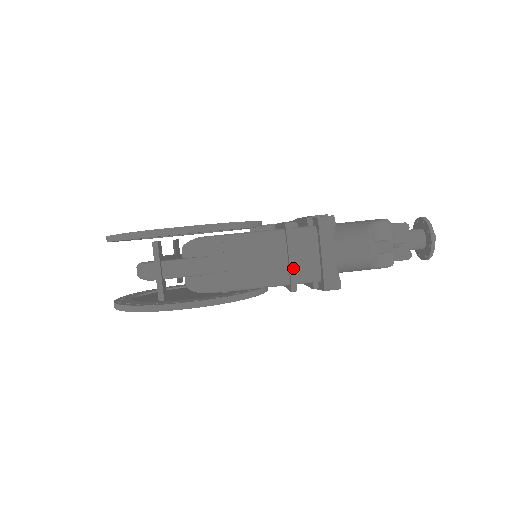
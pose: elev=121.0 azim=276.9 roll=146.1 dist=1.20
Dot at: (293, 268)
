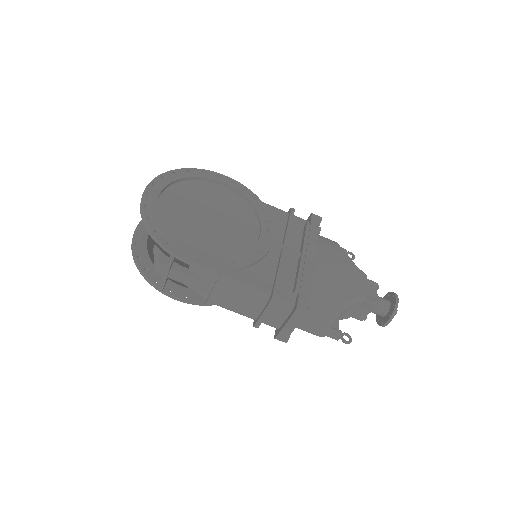
Dot at: (261, 321)
